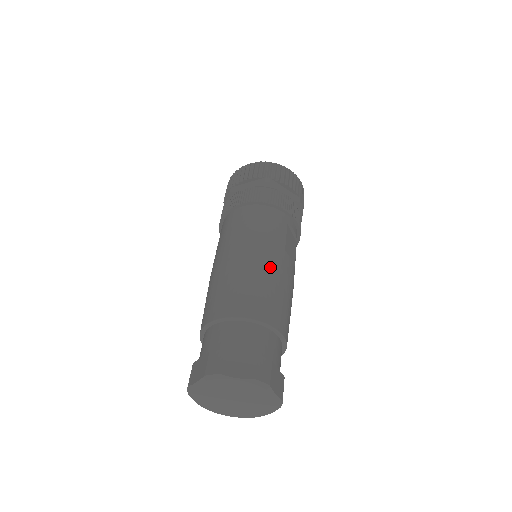
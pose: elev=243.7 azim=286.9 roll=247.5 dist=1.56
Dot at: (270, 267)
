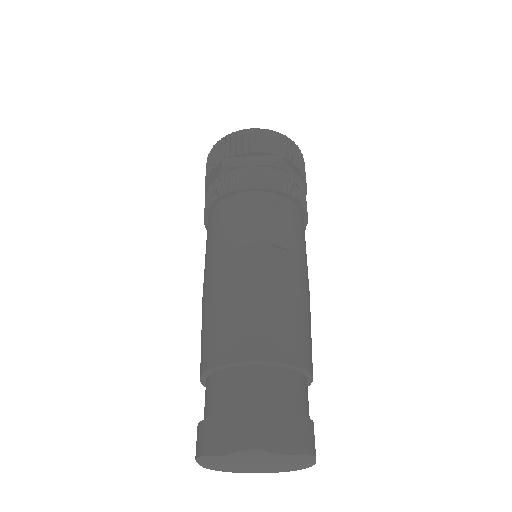
Dot at: (241, 279)
